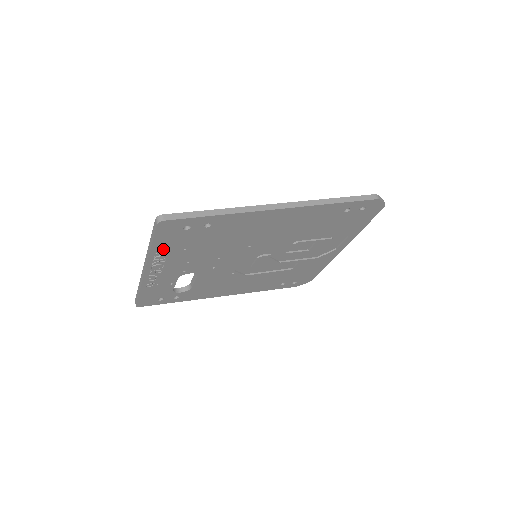
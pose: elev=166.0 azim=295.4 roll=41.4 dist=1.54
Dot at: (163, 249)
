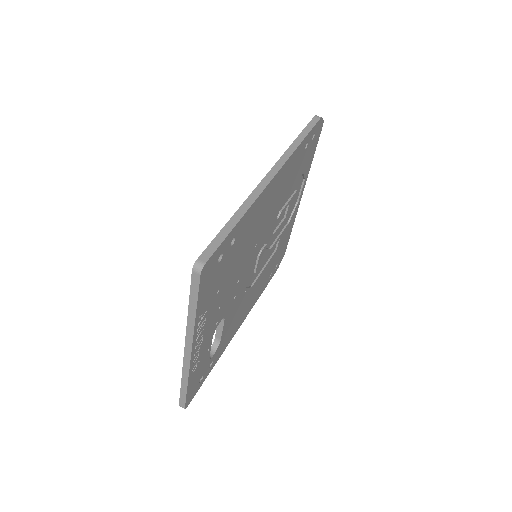
Dot at: (203, 307)
